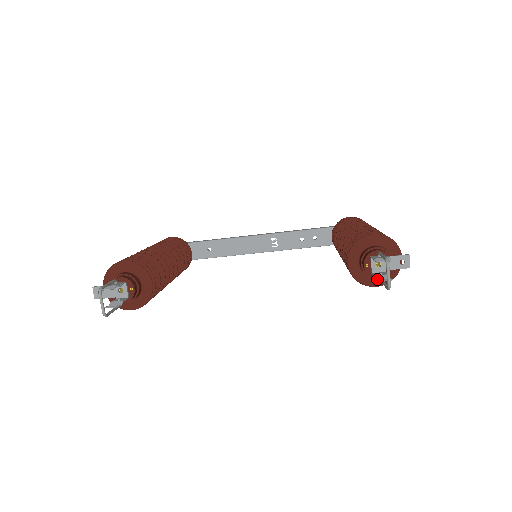
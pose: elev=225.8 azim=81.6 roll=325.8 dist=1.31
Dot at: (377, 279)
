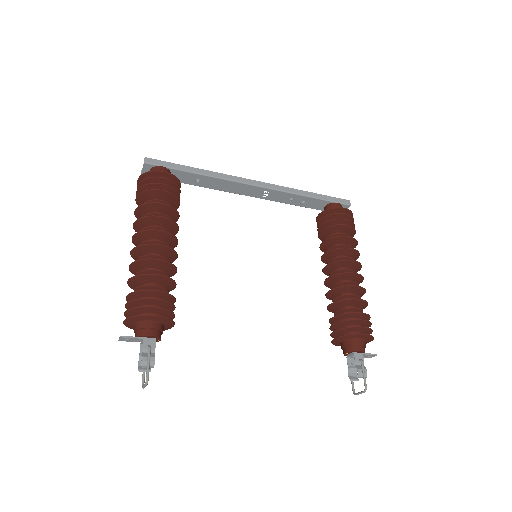
Dot at: (349, 372)
